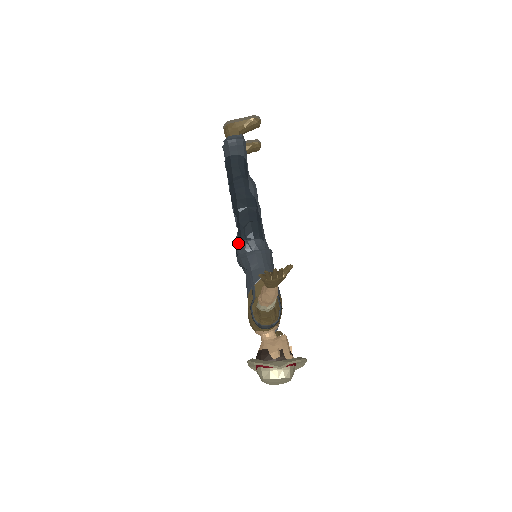
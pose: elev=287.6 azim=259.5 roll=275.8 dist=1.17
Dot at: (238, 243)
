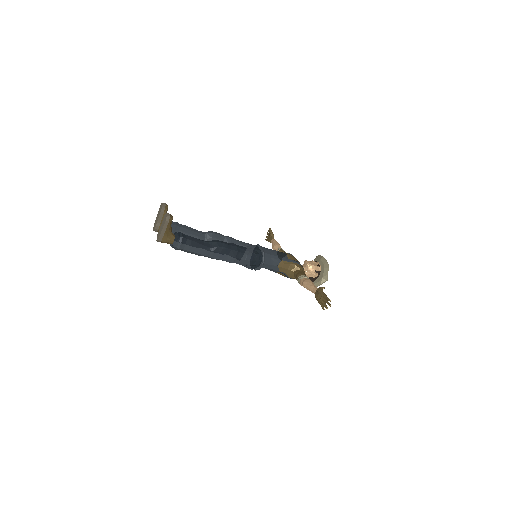
Dot at: occluded
